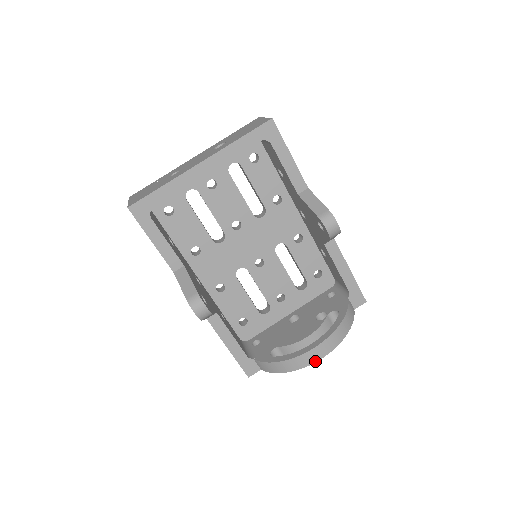
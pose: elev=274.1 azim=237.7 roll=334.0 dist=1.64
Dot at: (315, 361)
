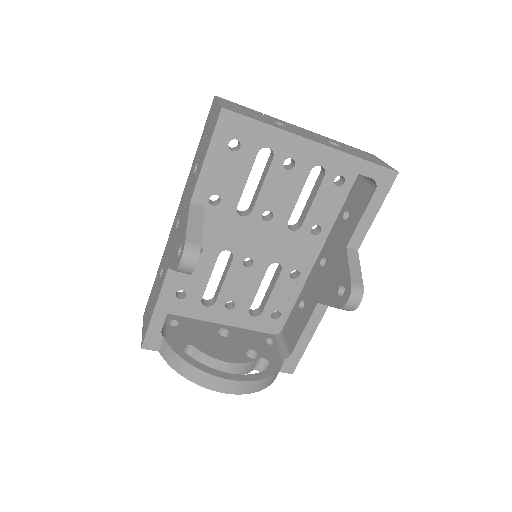
Dot at: (220, 391)
